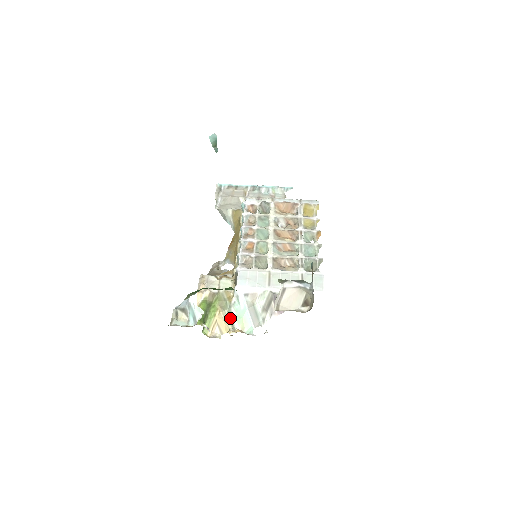
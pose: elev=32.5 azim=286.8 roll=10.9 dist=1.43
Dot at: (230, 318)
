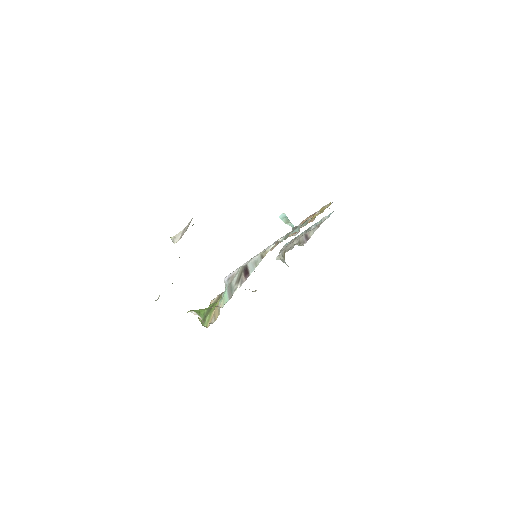
Dot at: occluded
